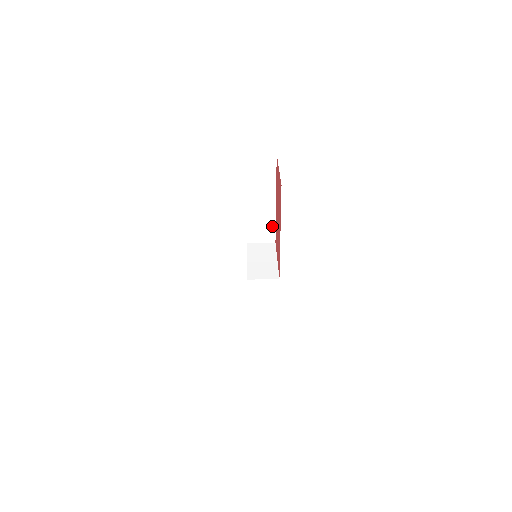
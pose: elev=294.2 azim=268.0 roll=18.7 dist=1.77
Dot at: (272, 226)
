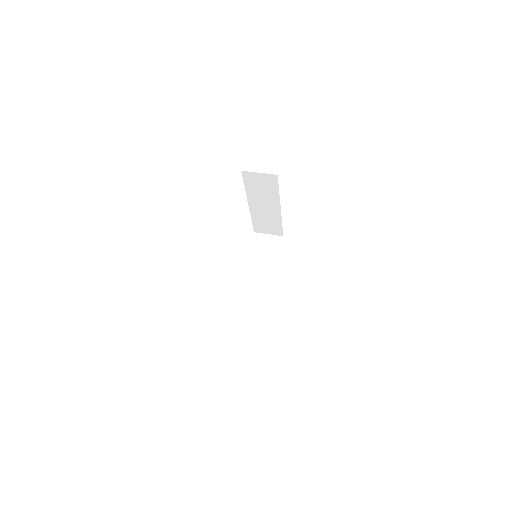
Dot at: (279, 225)
